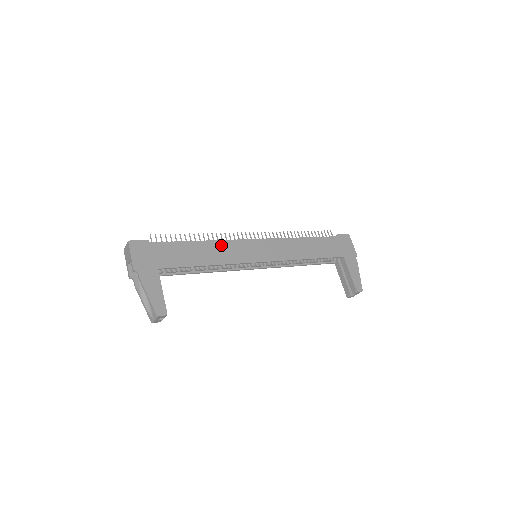
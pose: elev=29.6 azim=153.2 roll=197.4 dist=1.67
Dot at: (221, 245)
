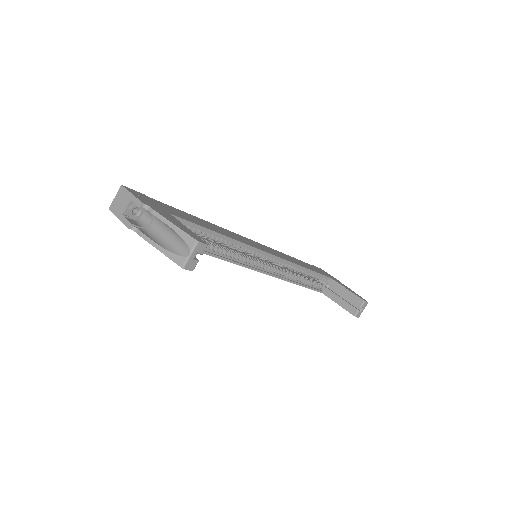
Dot at: (221, 229)
